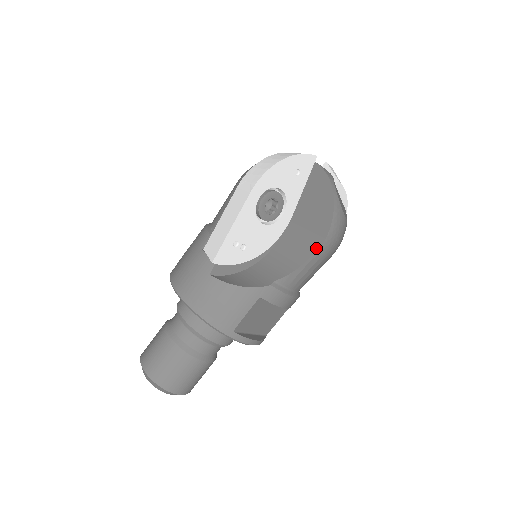
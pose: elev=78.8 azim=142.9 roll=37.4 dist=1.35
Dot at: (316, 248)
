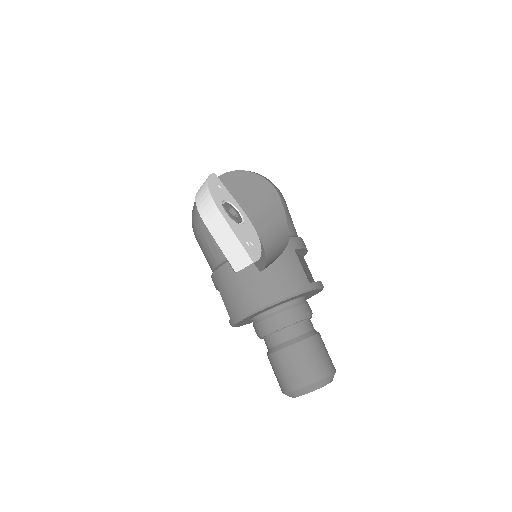
Dot at: (279, 200)
